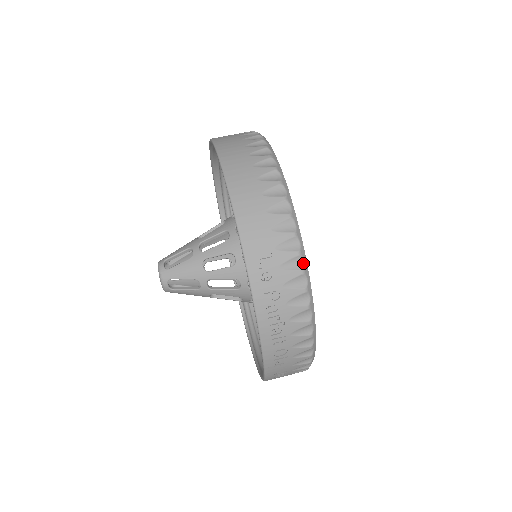
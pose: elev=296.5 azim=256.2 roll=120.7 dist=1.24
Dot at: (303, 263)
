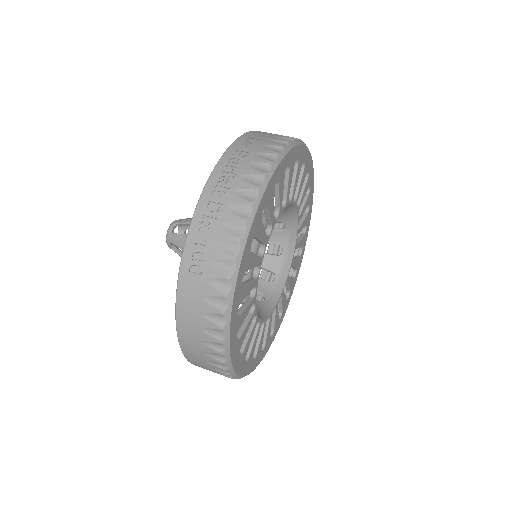
Dot at: (281, 152)
